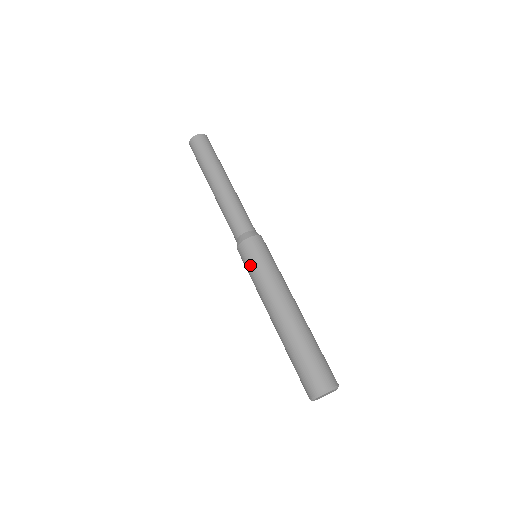
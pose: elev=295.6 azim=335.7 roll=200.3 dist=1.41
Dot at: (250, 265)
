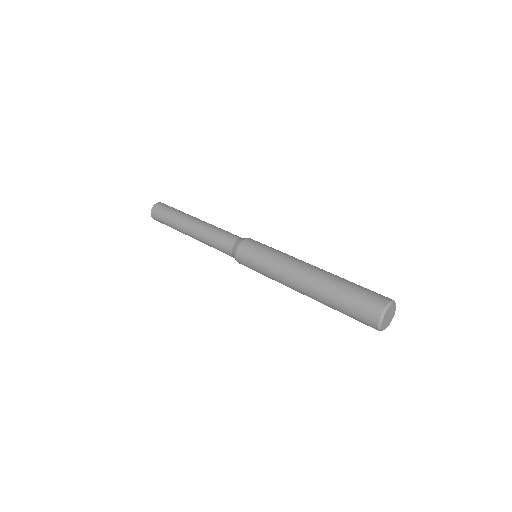
Dot at: (256, 258)
